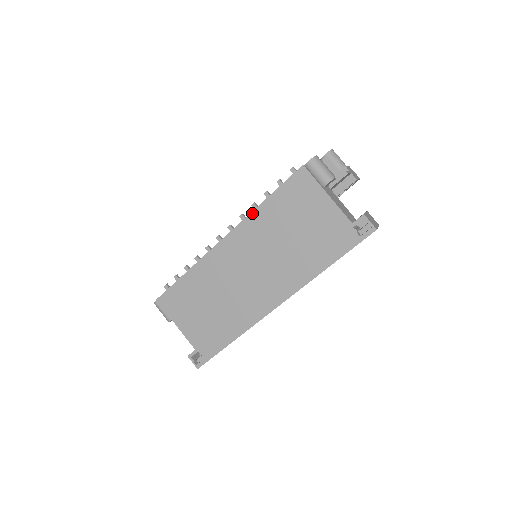
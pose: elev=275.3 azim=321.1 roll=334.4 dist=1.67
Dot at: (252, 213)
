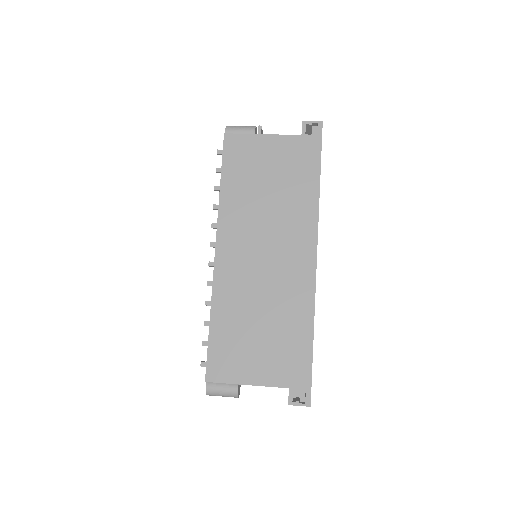
Dot at: (220, 206)
